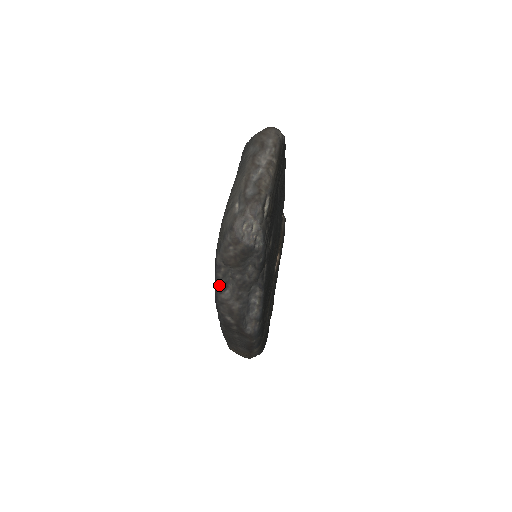
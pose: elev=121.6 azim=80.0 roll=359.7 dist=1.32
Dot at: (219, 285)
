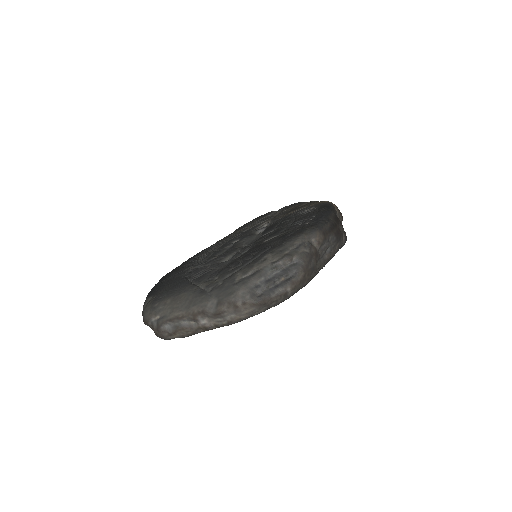
Dot at: occluded
